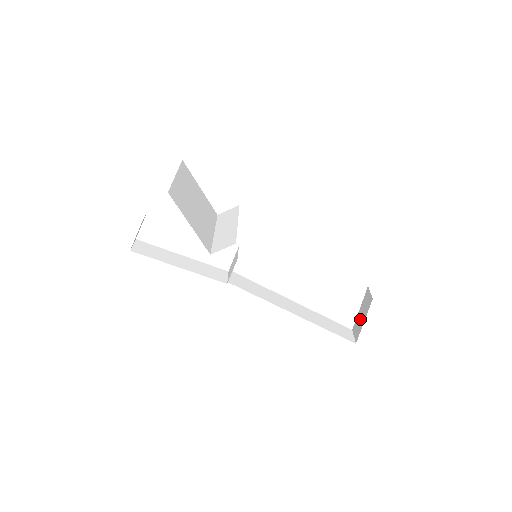
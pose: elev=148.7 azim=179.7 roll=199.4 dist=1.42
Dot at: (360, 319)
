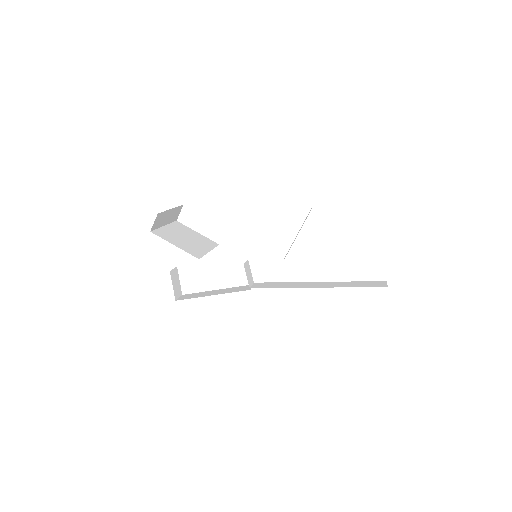
Dot at: occluded
